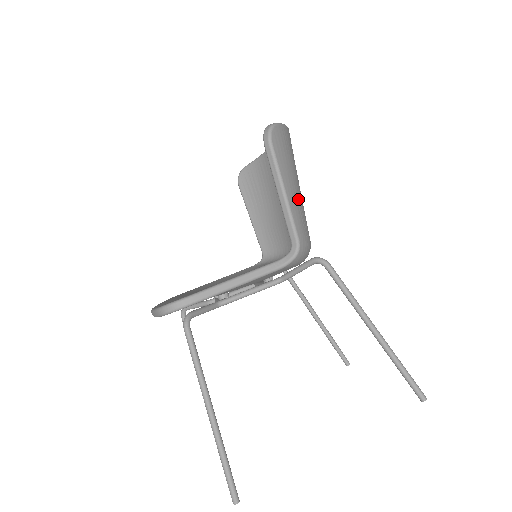
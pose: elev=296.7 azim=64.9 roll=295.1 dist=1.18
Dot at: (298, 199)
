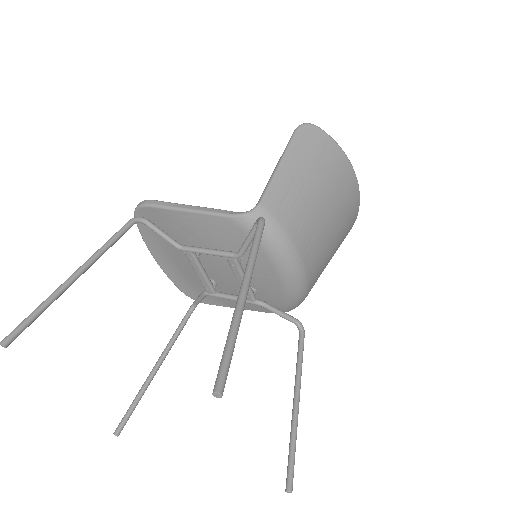
Dot at: (297, 187)
